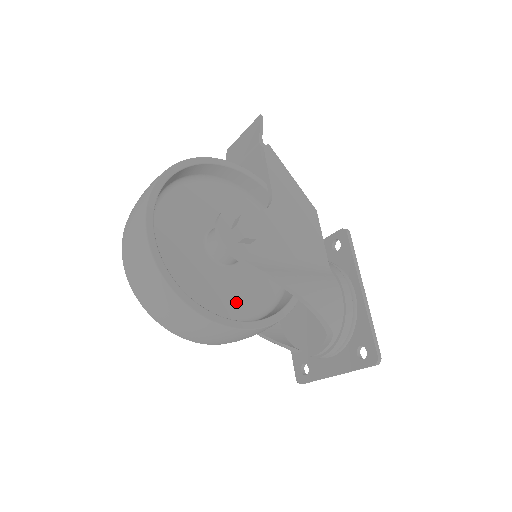
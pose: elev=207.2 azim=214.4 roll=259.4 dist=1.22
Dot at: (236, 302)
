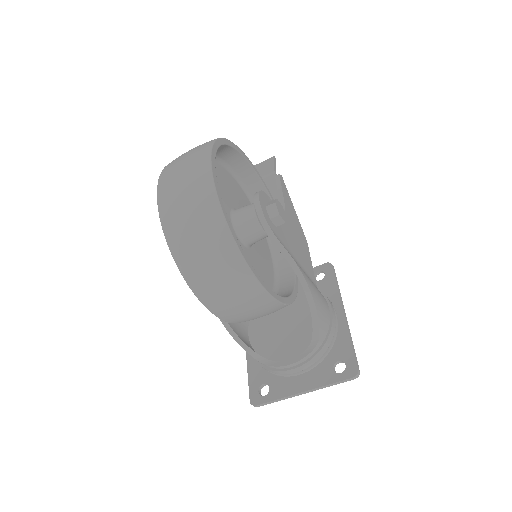
Dot at: occluded
